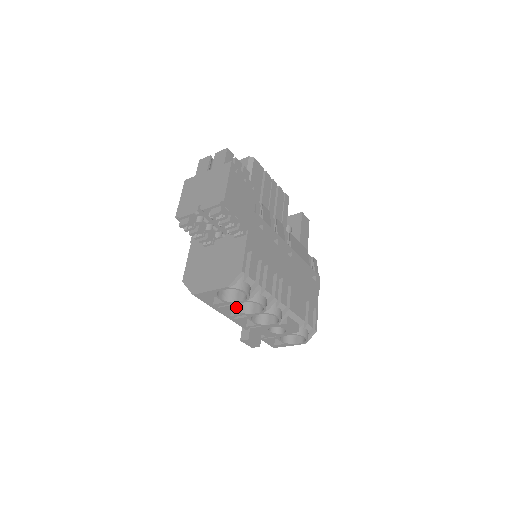
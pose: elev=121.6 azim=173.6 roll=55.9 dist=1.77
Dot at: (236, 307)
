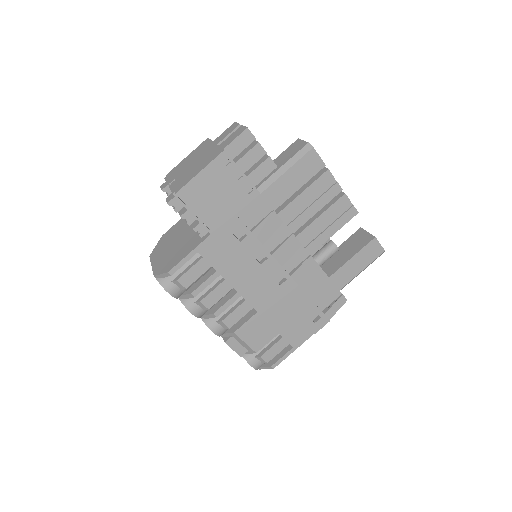
Dot at: occluded
